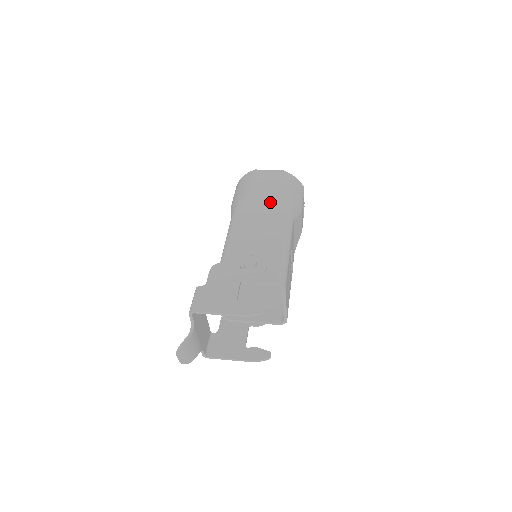
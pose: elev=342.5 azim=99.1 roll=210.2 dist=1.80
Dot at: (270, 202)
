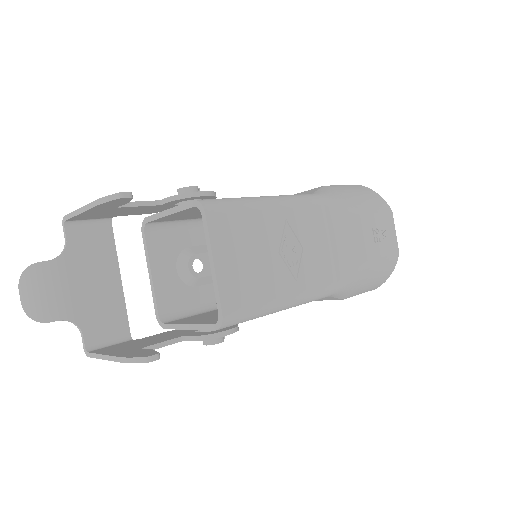
Dot at: (305, 193)
